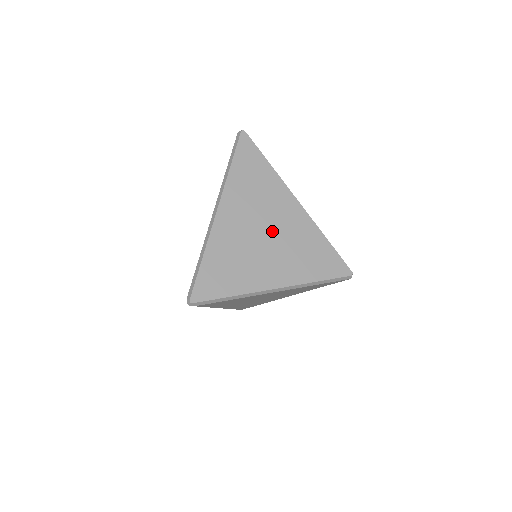
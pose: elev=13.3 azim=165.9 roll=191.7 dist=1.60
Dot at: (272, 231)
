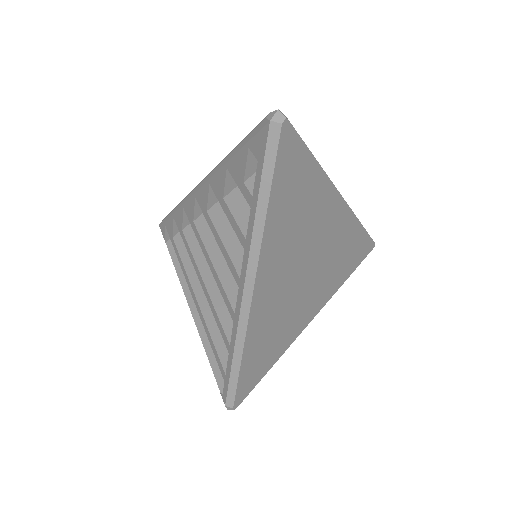
Dot at: (313, 264)
